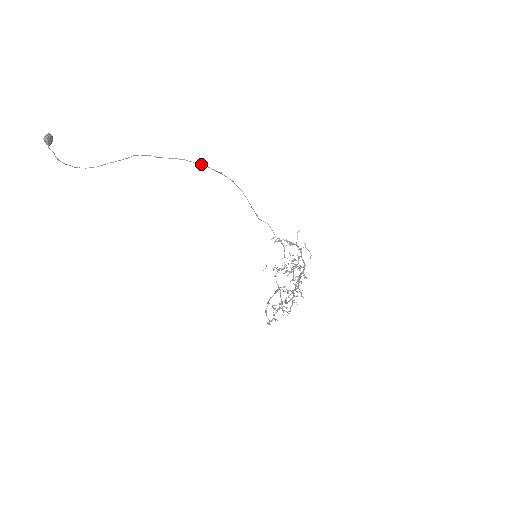
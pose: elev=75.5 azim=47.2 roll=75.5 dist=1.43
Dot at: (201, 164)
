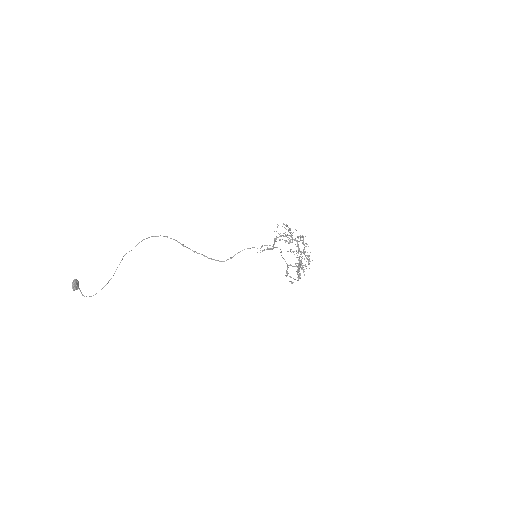
Dot at: (167, 237)
